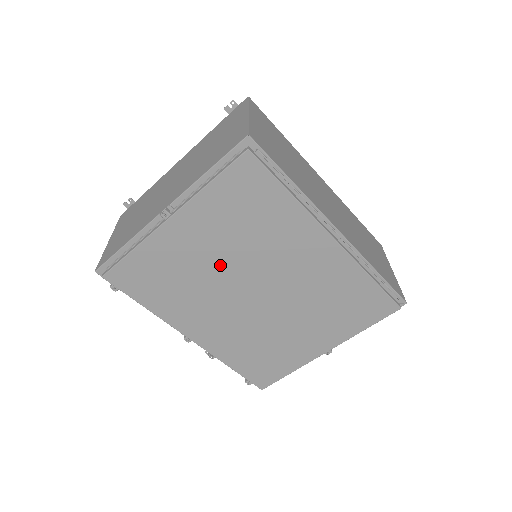
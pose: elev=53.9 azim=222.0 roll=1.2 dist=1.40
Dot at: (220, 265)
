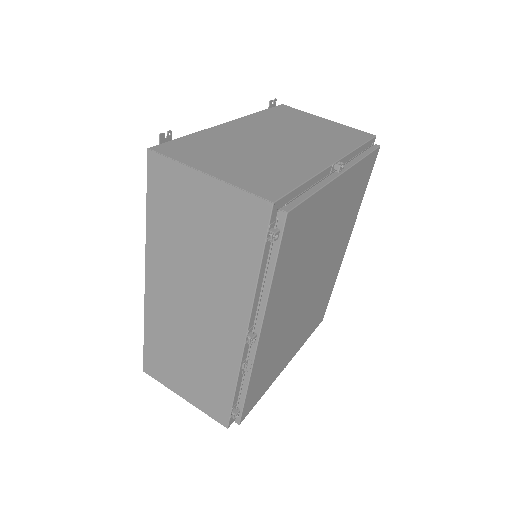
Dot at: (322, 242)
